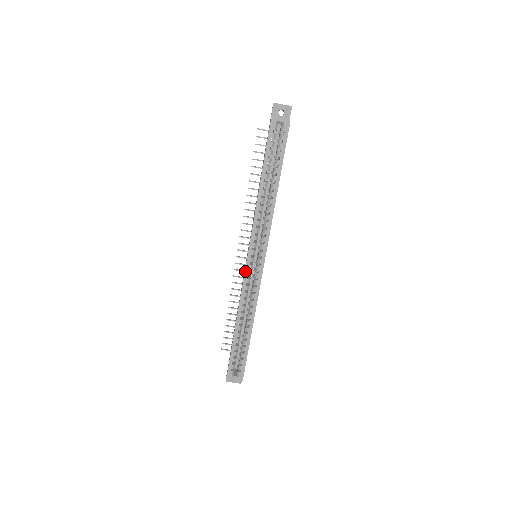
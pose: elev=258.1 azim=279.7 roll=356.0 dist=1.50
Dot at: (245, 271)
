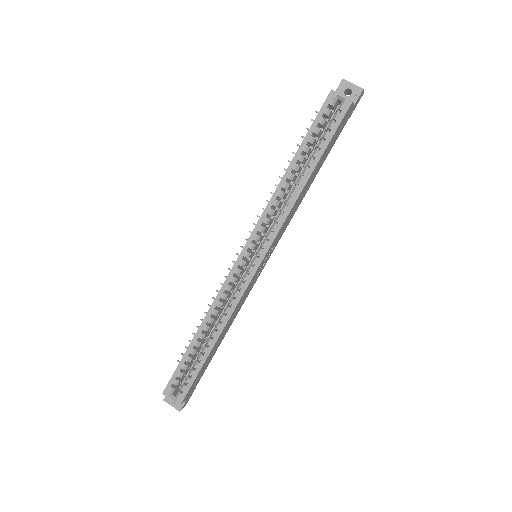
Dot at: (234, 265)
